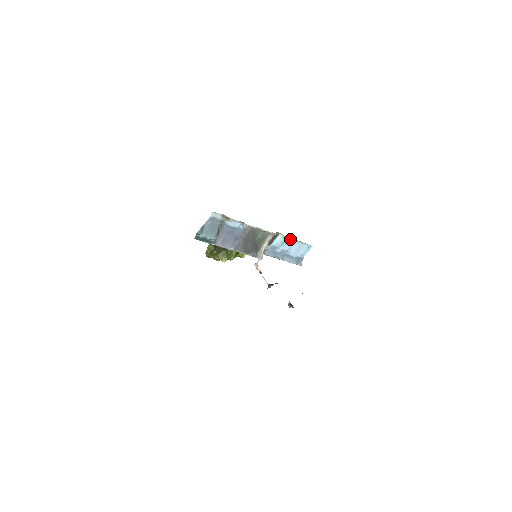
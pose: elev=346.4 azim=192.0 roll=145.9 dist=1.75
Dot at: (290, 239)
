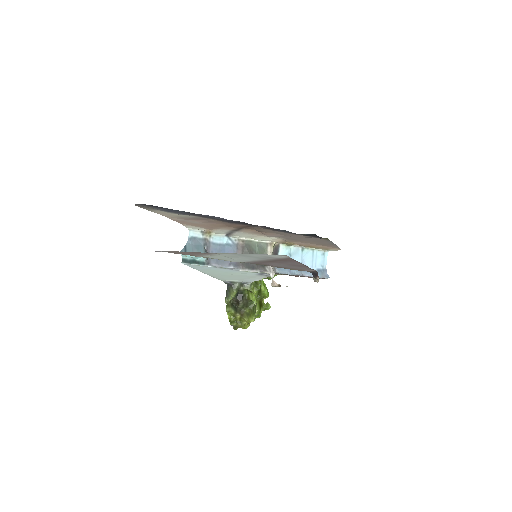
Dot at: (296, 249)
